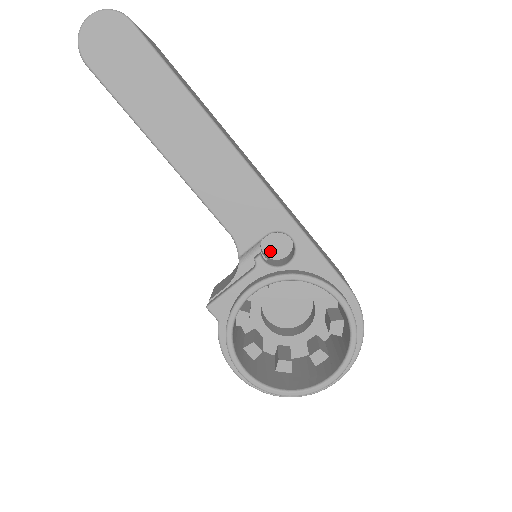
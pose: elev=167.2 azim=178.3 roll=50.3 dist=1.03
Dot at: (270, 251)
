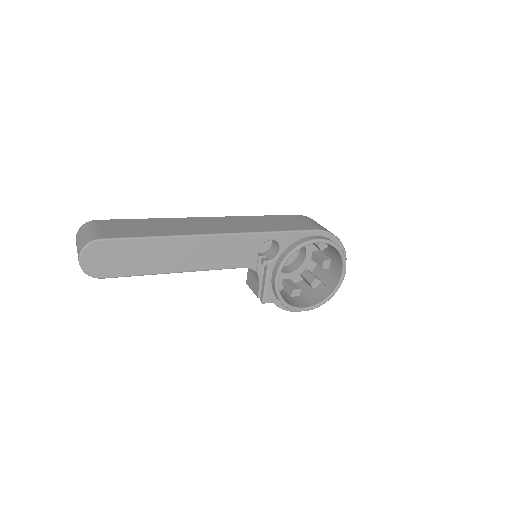
Dot at: (262, 249)
